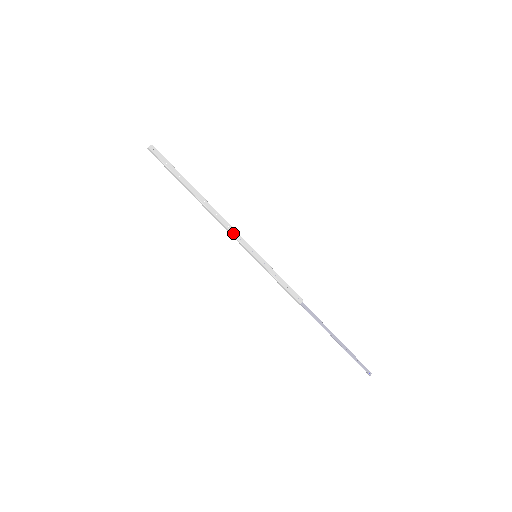
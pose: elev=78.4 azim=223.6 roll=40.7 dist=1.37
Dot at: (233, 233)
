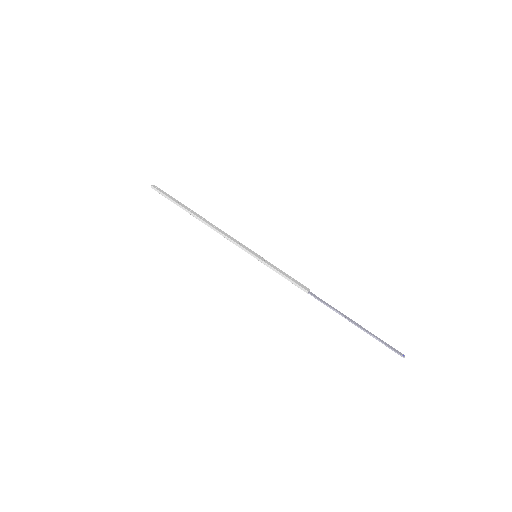
Dot at: (231, 239)
